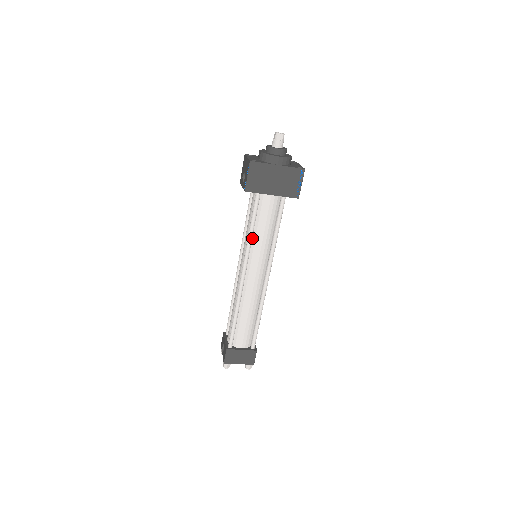
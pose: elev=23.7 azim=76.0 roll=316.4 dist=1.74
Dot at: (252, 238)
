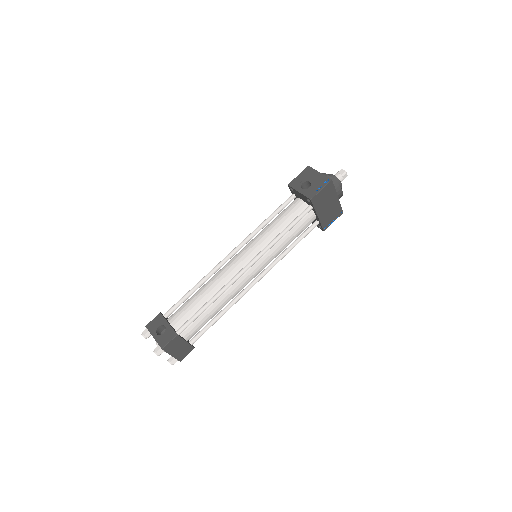
Dot at: occluded
